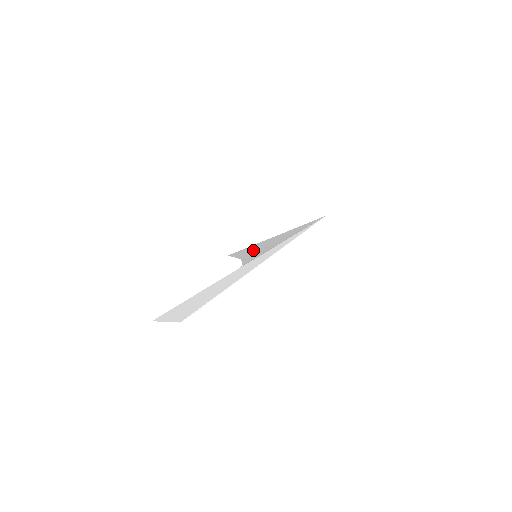
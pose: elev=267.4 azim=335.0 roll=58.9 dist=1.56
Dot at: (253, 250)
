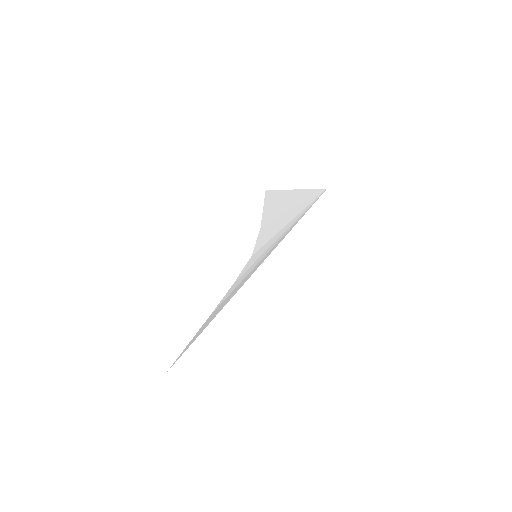
Dot at: (272, 213)
